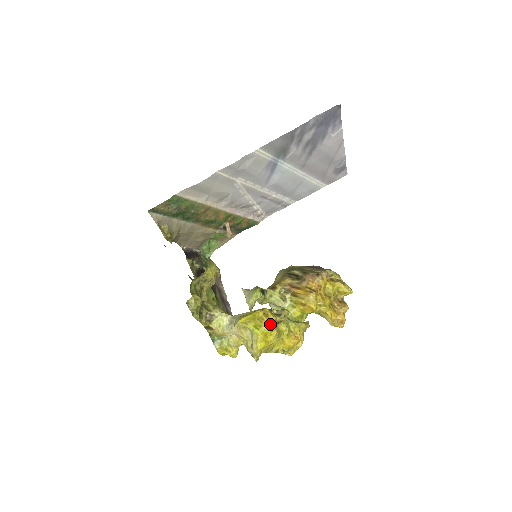
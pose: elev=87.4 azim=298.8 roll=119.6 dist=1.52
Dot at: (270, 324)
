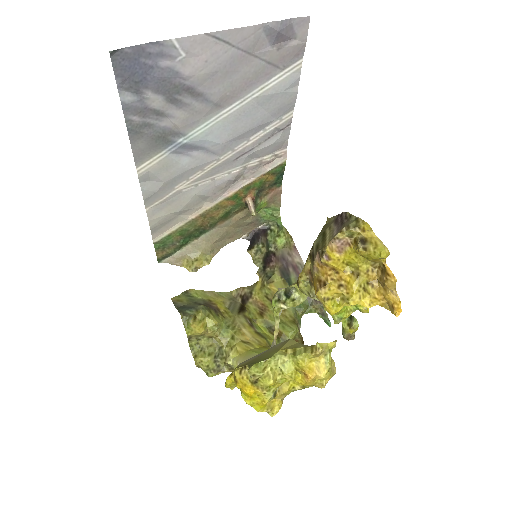
Dot at: (246, 388)
